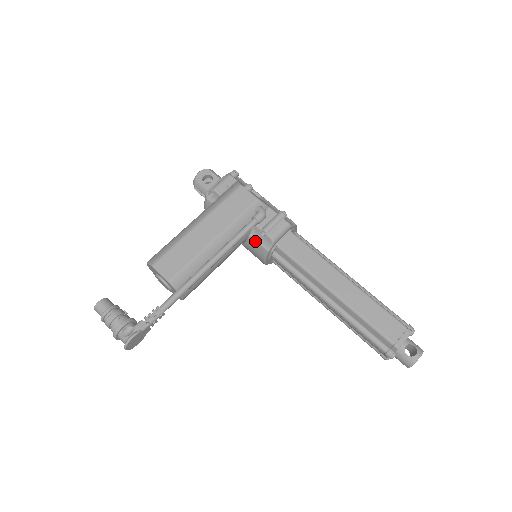
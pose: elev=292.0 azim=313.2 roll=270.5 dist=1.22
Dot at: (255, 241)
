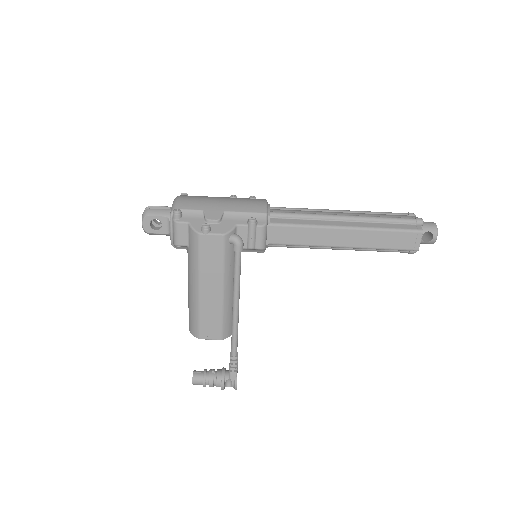
Dot at: occluded
